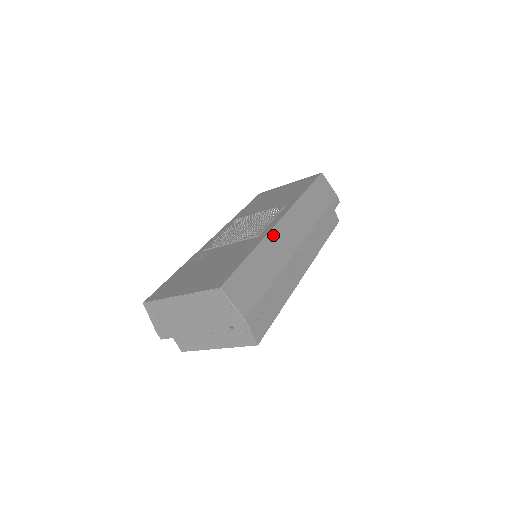
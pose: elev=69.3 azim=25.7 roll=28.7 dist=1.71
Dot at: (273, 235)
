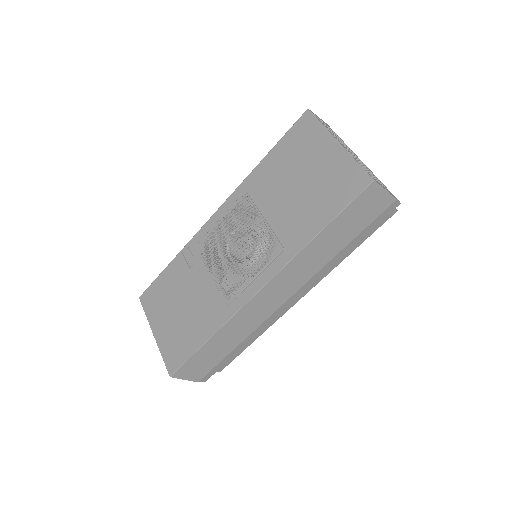
Dot at: (241, 313)
